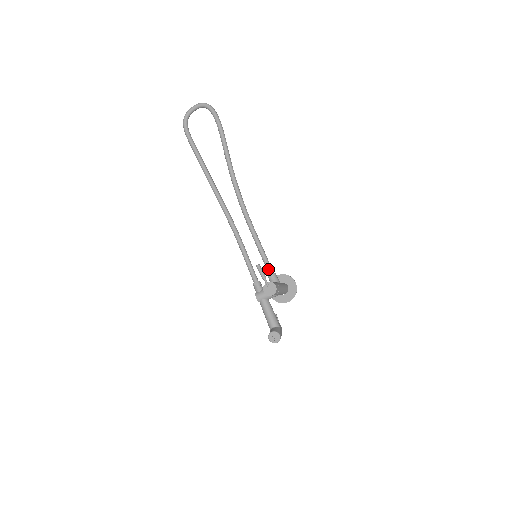
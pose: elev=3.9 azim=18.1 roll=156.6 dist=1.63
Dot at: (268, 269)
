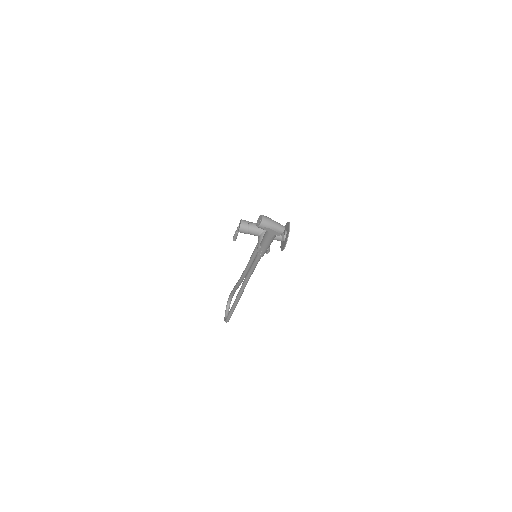
Dot at: occluded
